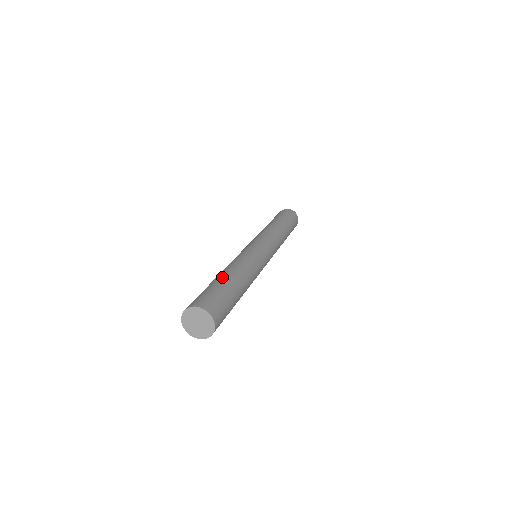
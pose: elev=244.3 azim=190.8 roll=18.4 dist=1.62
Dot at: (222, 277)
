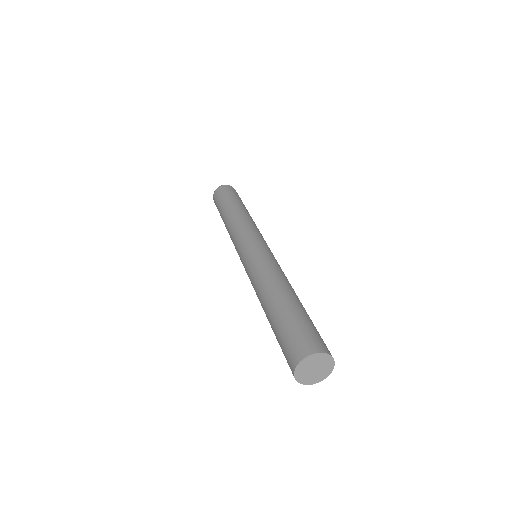
Dot at: (278, 305)
